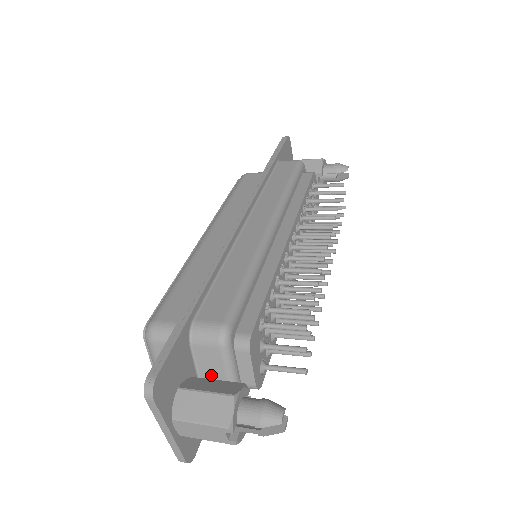
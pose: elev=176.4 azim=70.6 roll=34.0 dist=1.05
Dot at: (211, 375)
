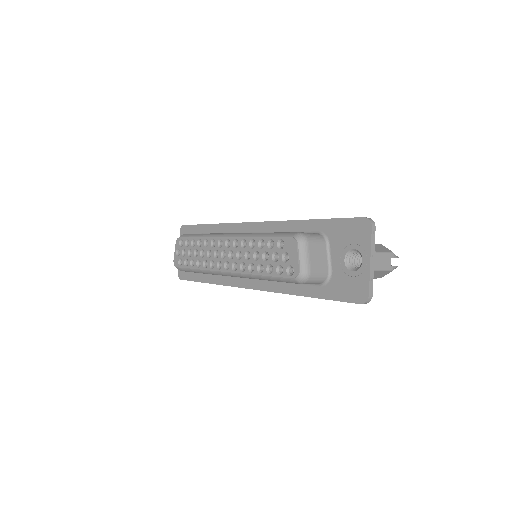
Dot at: occluded
